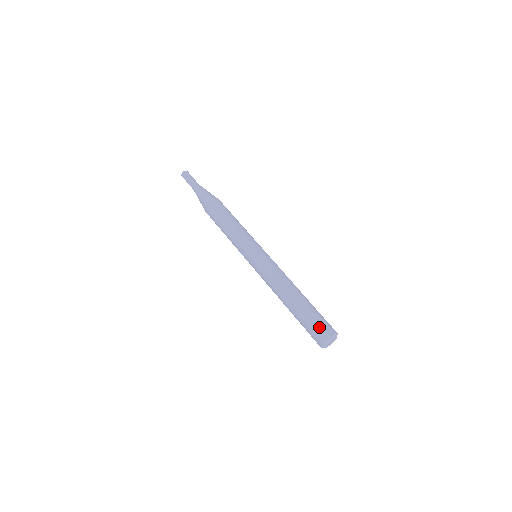
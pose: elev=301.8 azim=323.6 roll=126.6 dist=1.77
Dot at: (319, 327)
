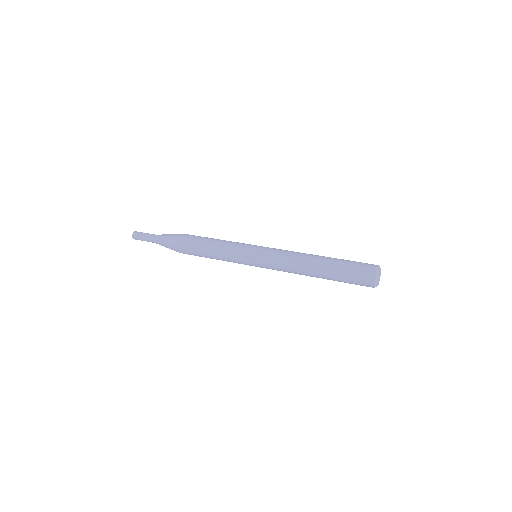
Dot at: (361, 267)
